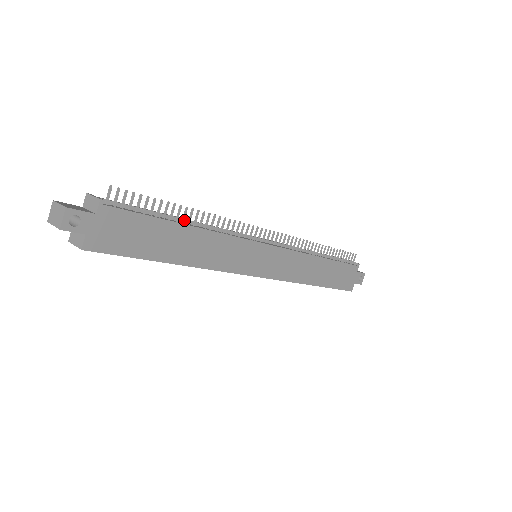
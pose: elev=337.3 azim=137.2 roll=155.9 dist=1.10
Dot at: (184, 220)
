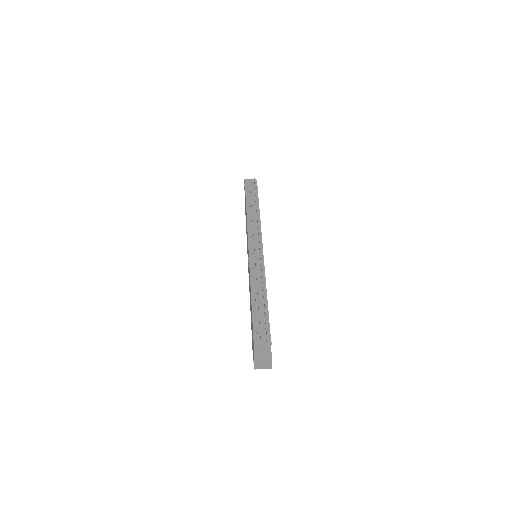
Dot at: (261, 296)
